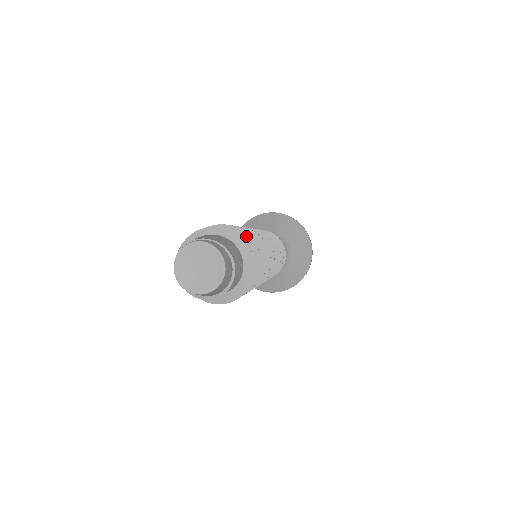
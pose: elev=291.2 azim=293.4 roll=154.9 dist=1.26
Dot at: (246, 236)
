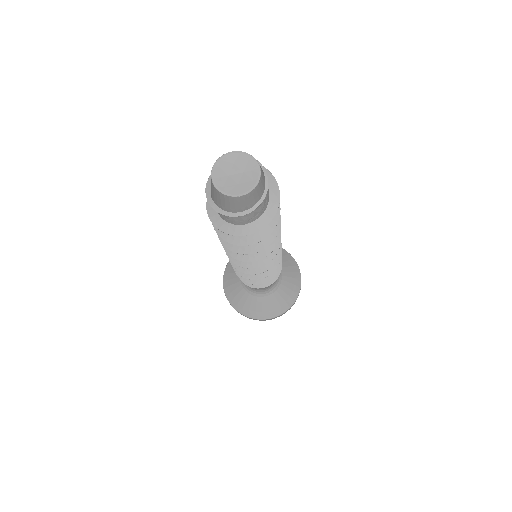
Dot at: occluded
